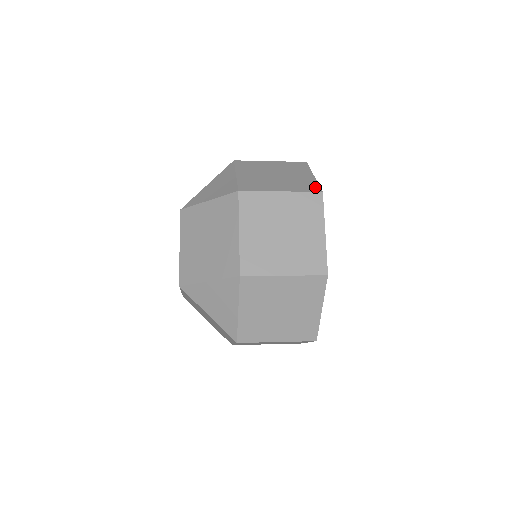
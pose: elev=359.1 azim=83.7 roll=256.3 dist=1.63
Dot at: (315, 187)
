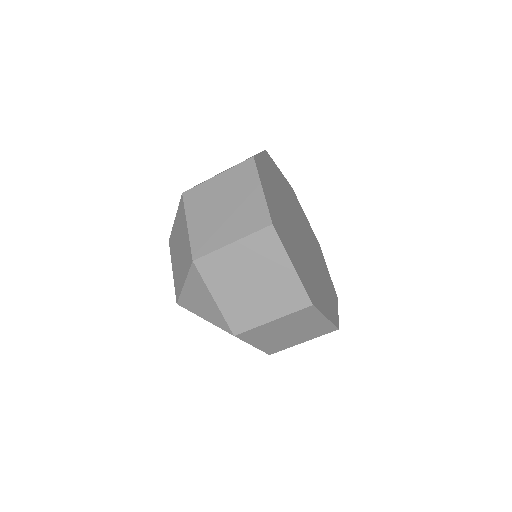
Dot at: occluded
